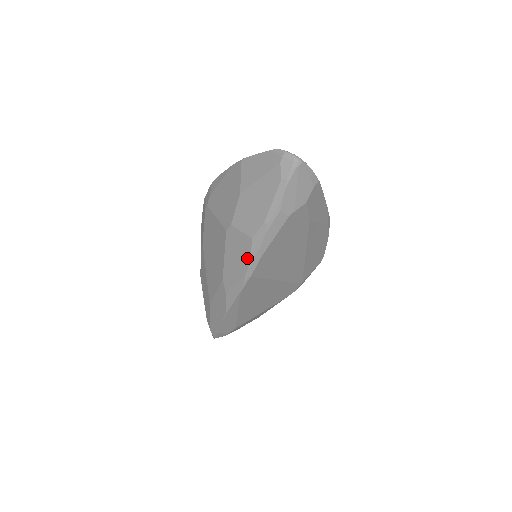
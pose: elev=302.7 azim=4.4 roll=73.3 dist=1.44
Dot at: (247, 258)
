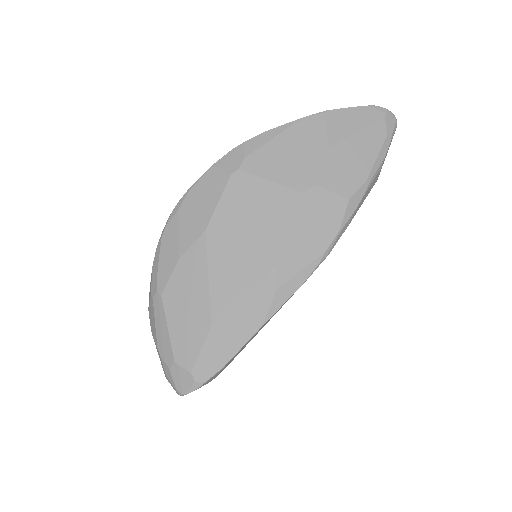
Dot at: (334, 227)
